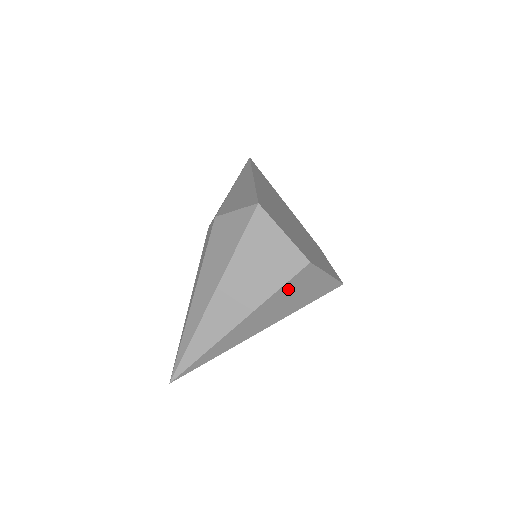
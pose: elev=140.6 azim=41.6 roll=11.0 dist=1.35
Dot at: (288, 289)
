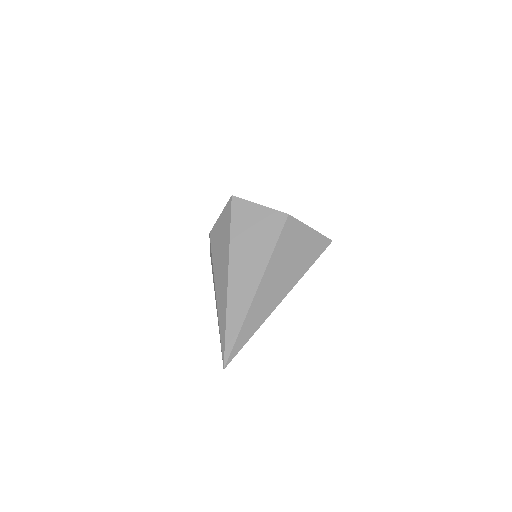
Dot at: (284, 245)
